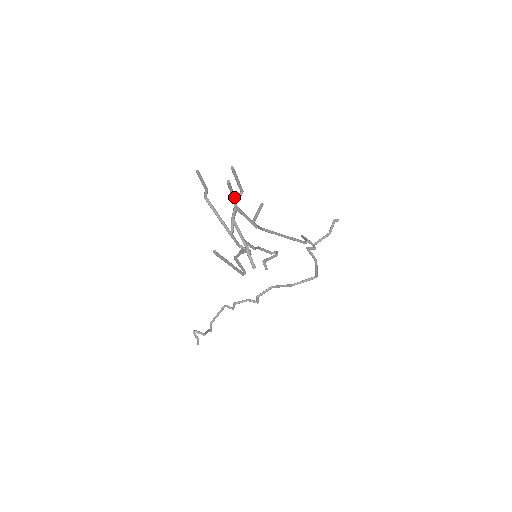
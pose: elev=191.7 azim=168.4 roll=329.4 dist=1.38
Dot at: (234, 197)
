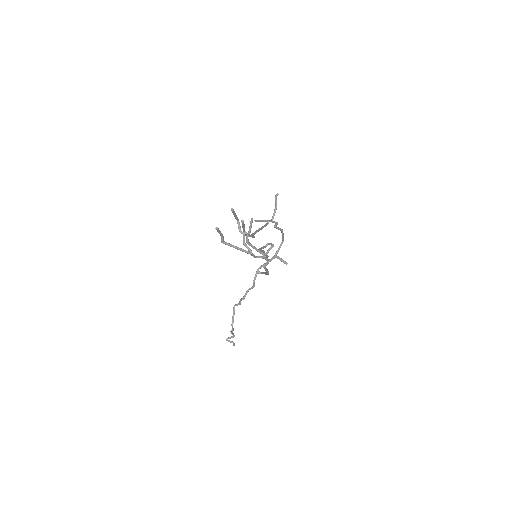
Dot at: occluded
